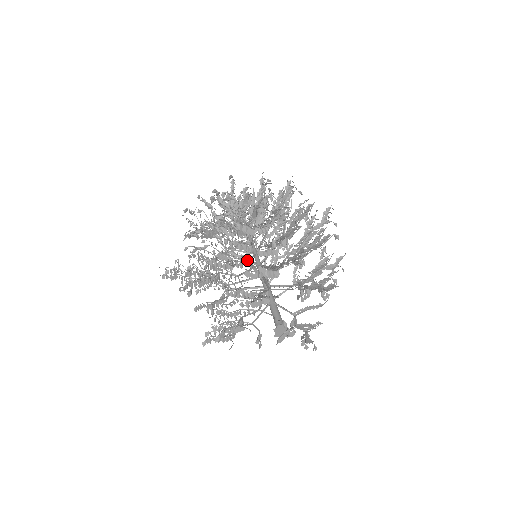
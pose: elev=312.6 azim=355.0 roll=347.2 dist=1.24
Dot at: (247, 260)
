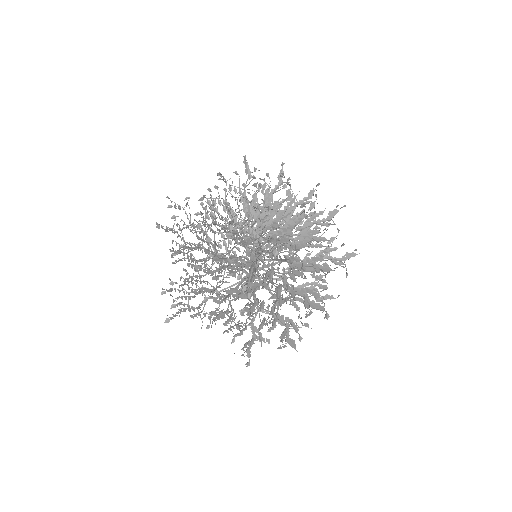
Dot at: occluded
